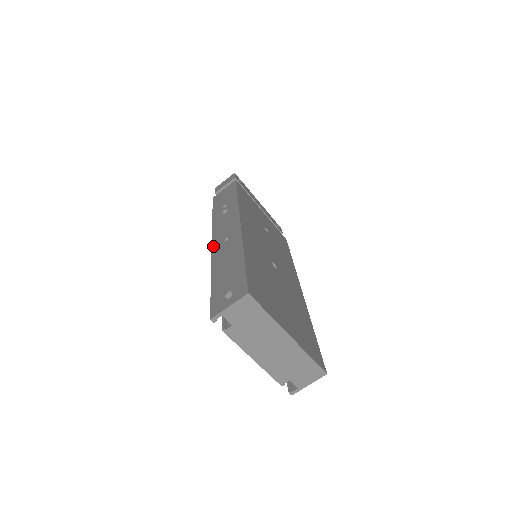
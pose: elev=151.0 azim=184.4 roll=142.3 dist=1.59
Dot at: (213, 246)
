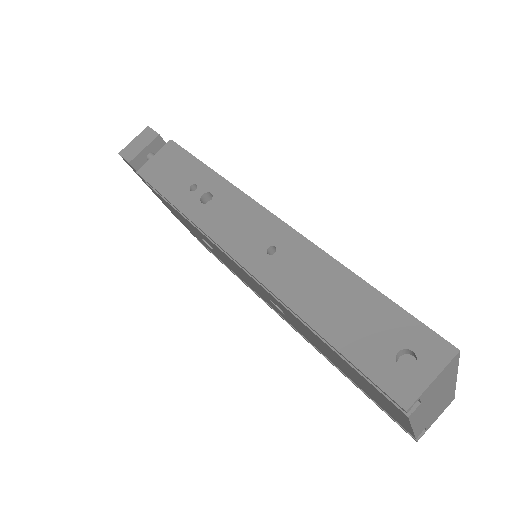
Dot at: (246, 265)
